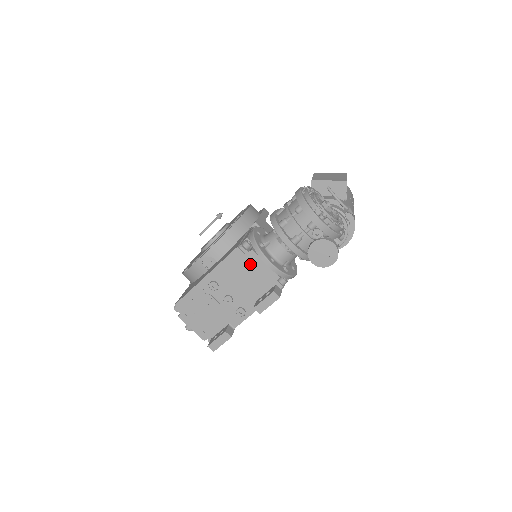
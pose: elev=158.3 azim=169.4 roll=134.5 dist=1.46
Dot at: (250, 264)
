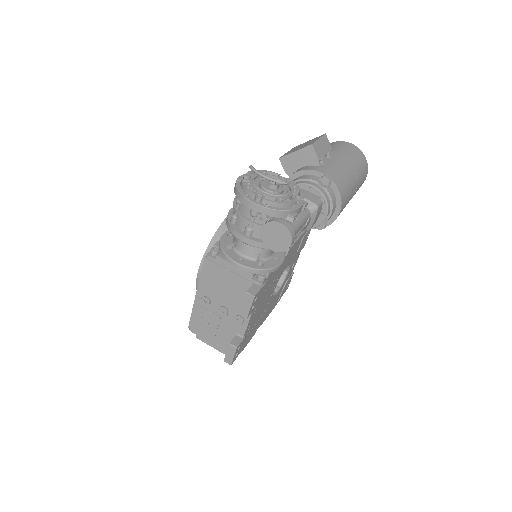
Dot at: (222, 270)
